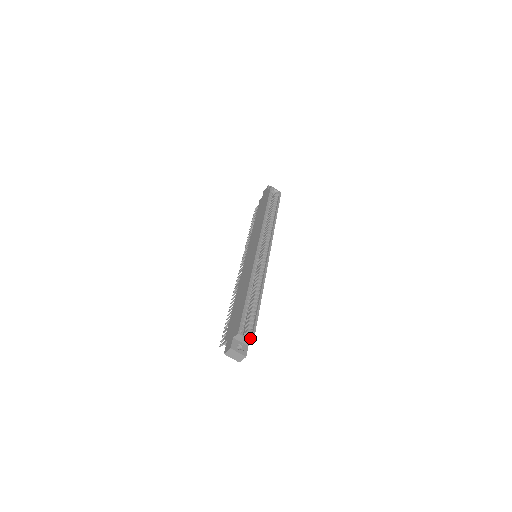
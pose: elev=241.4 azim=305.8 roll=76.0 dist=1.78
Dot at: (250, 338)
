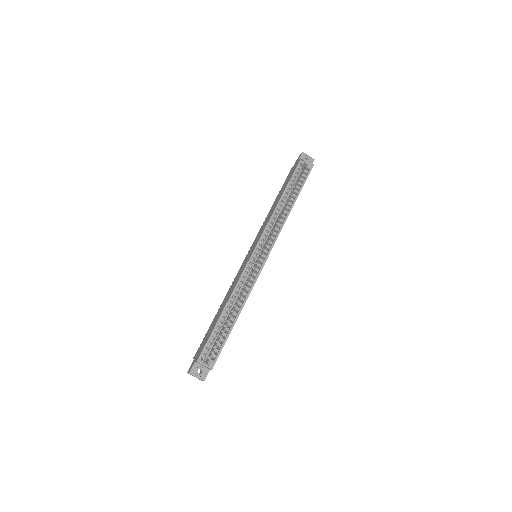
Dot at: (209, 366)
